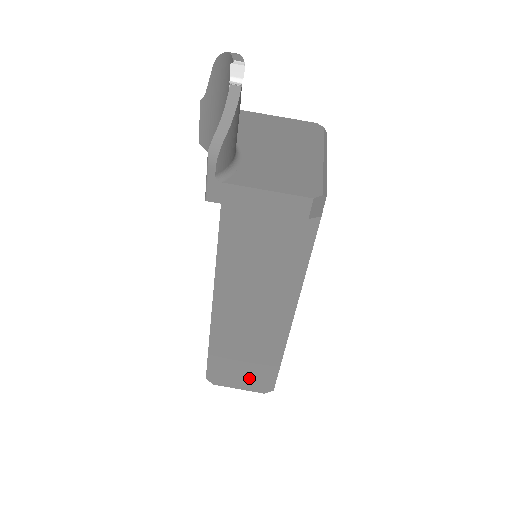
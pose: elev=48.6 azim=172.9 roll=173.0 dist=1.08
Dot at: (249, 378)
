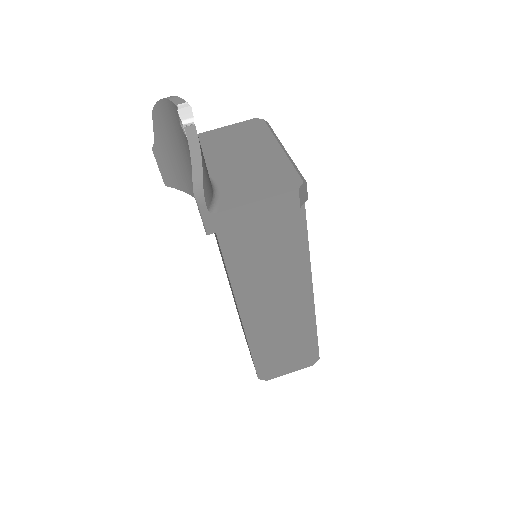
Dot at: (295, 360)
